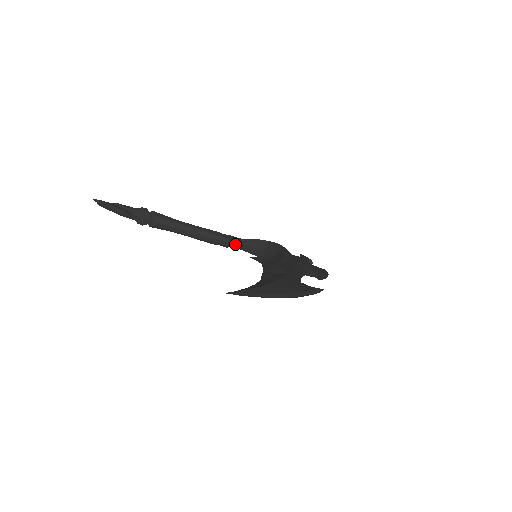
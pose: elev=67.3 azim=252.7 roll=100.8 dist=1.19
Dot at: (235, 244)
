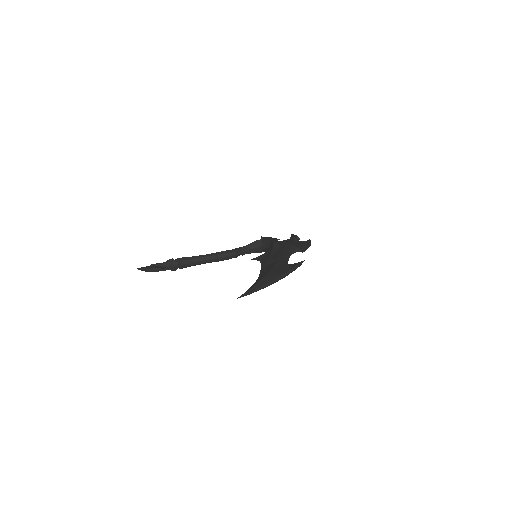
Dot at: (240, 253)
